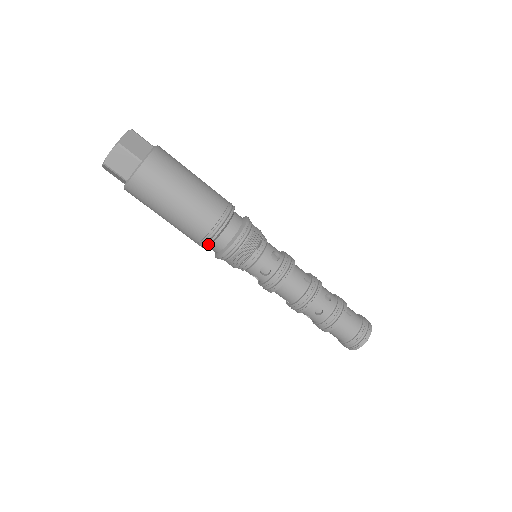
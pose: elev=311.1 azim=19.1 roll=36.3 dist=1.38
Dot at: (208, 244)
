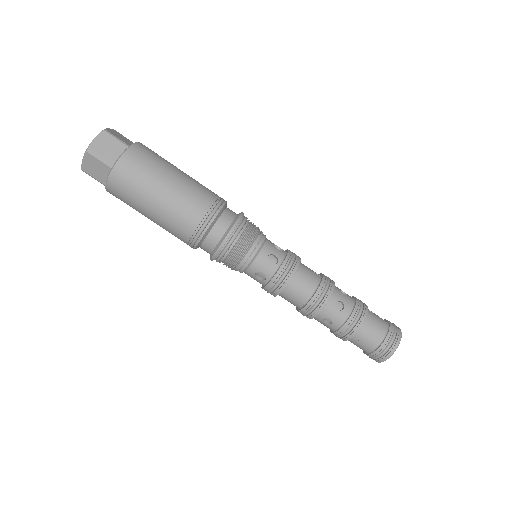
Dot at: (206, 230)
